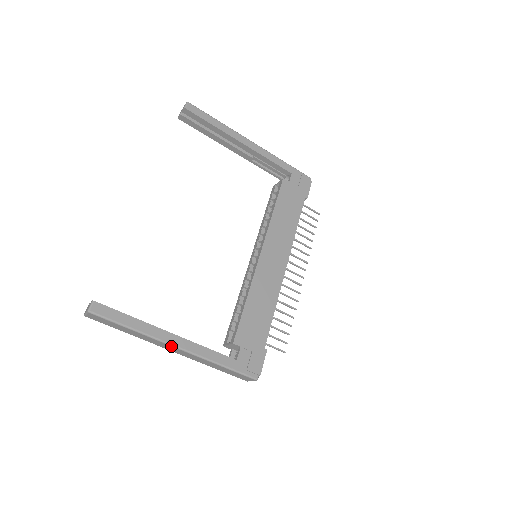
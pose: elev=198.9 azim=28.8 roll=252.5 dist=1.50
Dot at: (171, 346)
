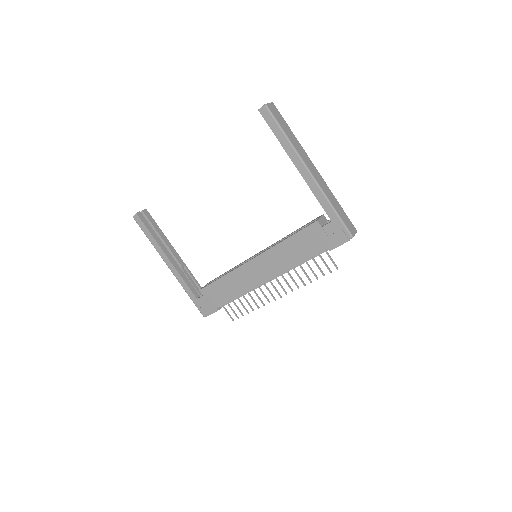
Dot at: (166, 263)
